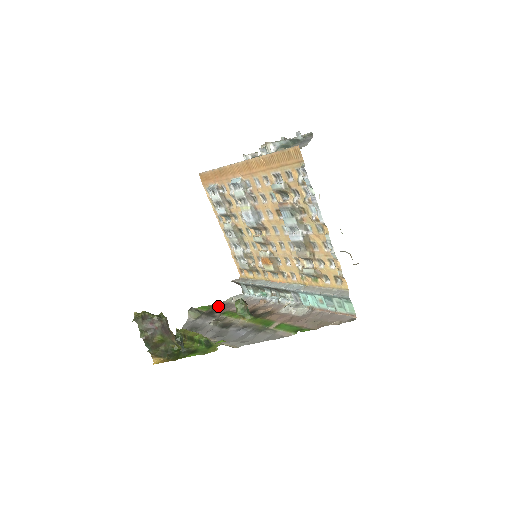
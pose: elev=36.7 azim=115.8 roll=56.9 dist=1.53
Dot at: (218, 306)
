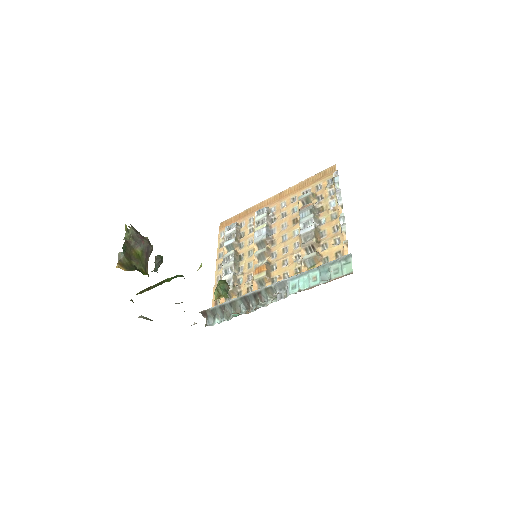
Dot at: occluded
